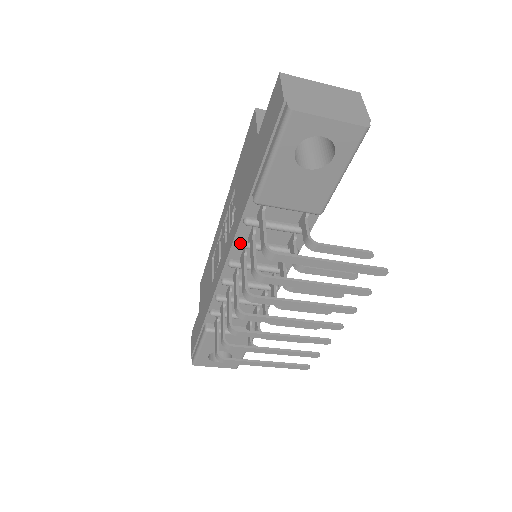
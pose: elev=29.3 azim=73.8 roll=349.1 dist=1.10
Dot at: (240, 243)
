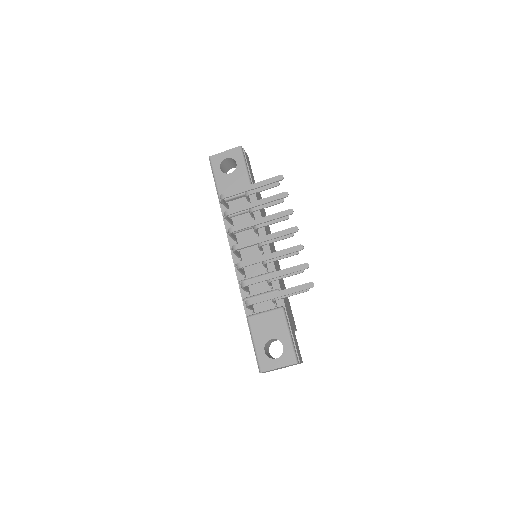
Dot at: occluded
